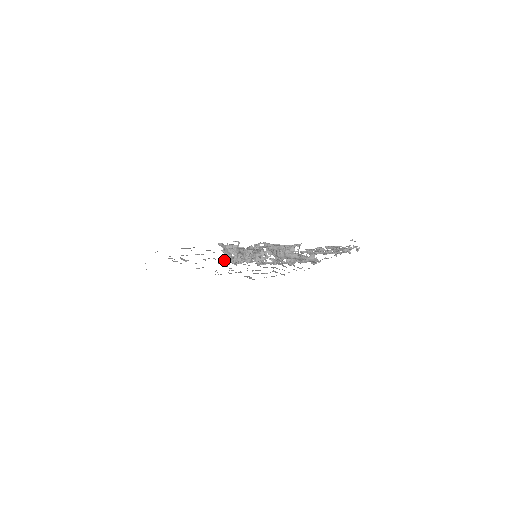
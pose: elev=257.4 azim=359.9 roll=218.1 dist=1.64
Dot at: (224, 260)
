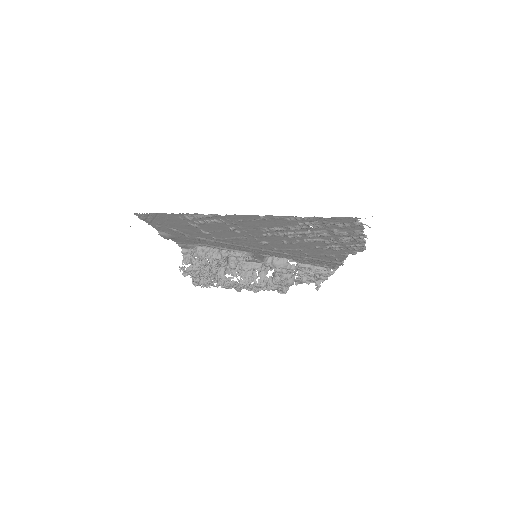
Dot at: (200, 263)
